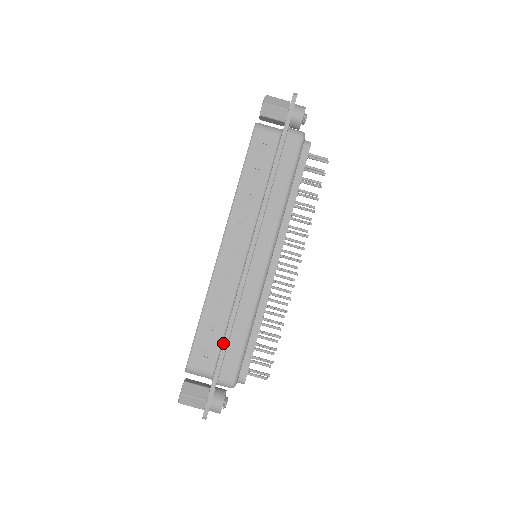
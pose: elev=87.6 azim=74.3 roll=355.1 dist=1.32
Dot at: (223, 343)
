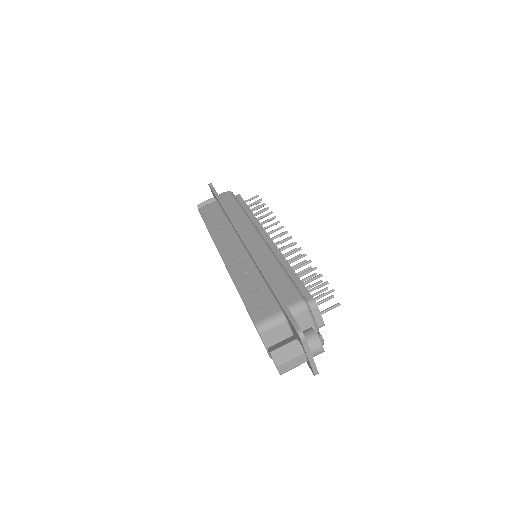
Dot at: (268, 284)
